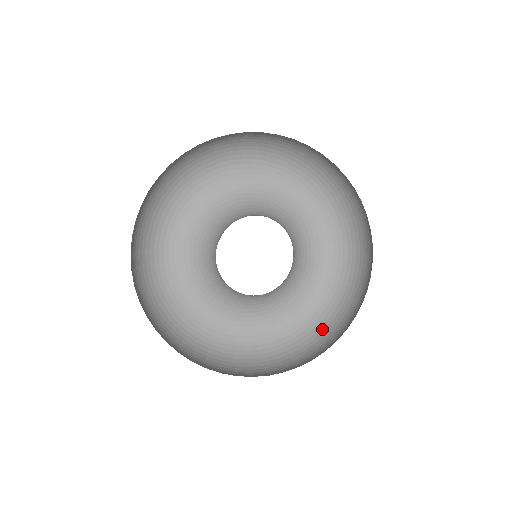
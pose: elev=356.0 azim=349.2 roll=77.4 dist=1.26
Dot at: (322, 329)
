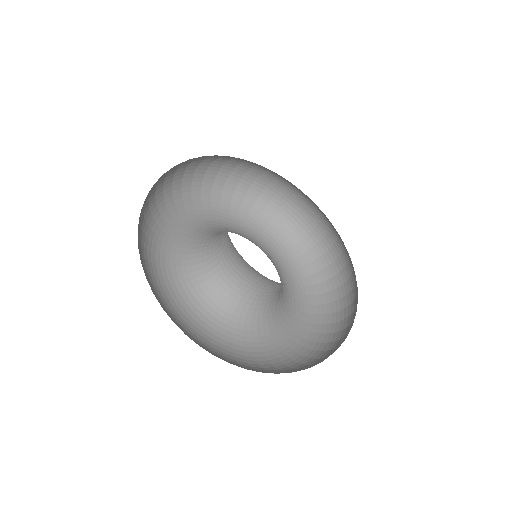
Dot at: (319, 350)
